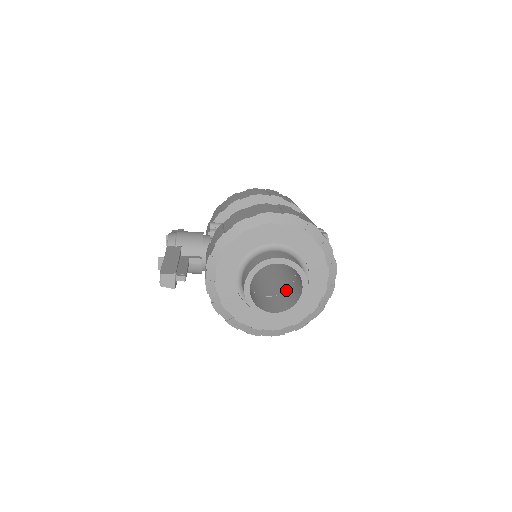
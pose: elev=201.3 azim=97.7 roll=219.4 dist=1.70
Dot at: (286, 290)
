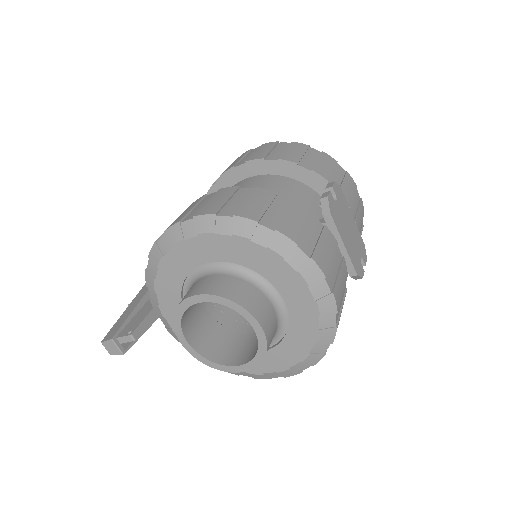
Dot at: occluded
